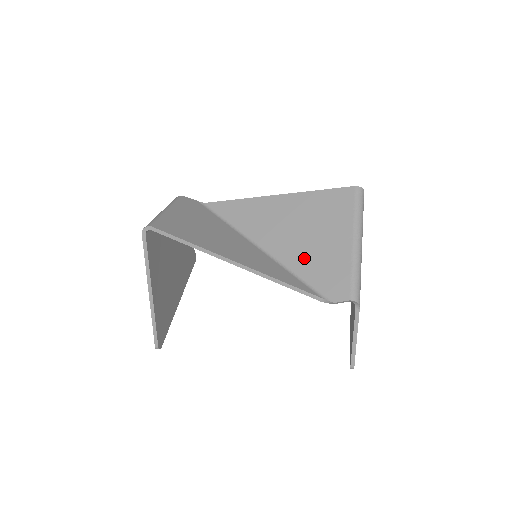
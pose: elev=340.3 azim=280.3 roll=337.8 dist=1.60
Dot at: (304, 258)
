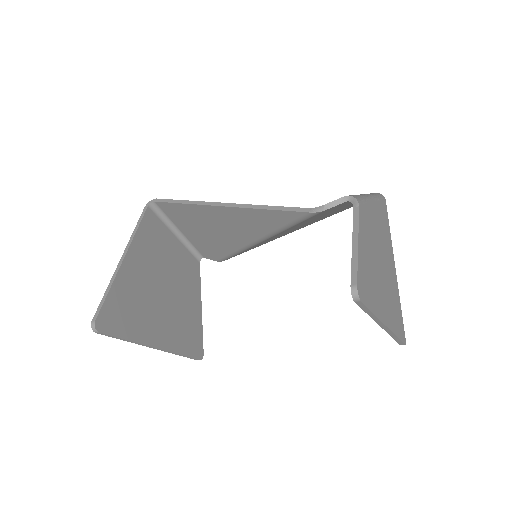
Dot at: occluded
